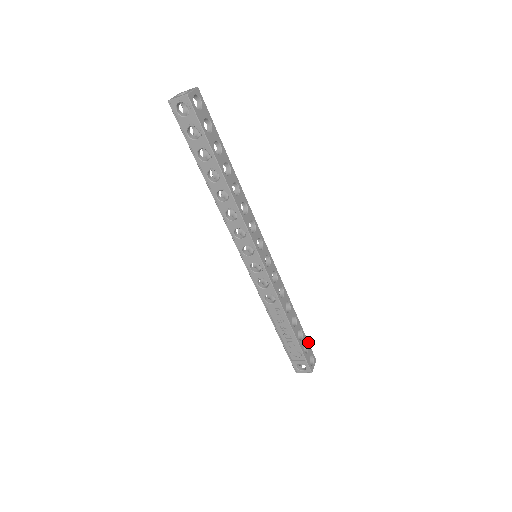
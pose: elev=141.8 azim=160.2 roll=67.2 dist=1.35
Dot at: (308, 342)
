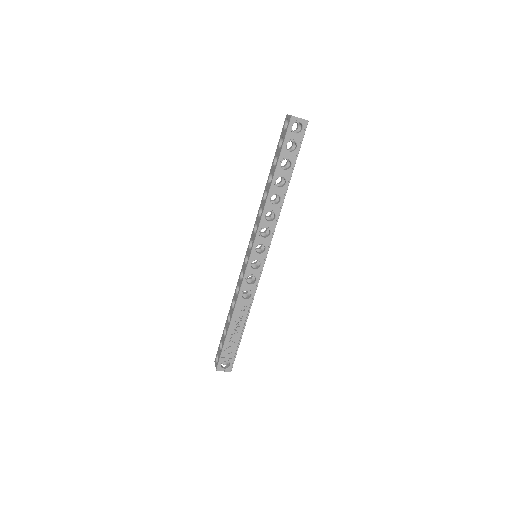
Dot at: occluded
